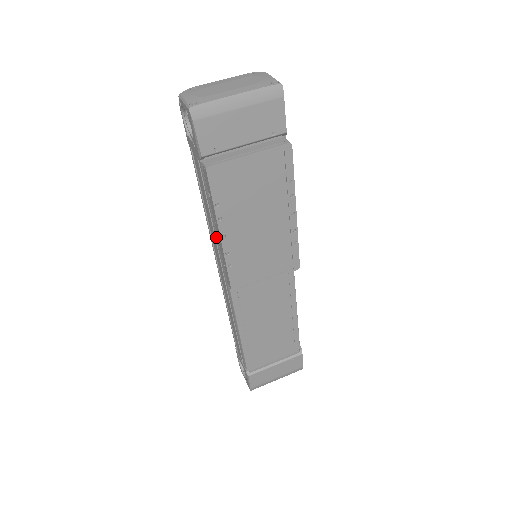
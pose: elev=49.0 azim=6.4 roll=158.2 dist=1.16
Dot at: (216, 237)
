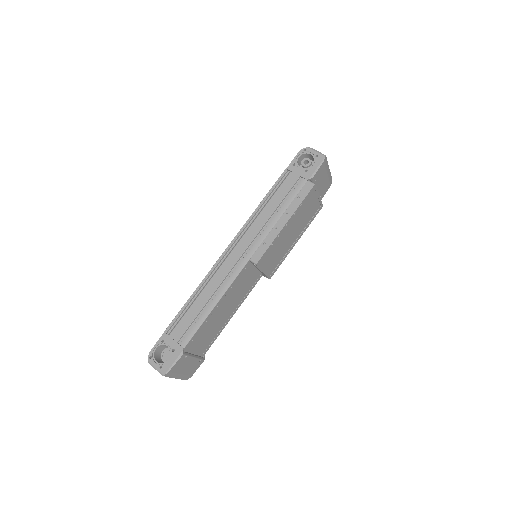
Dot at: (270, 224)
